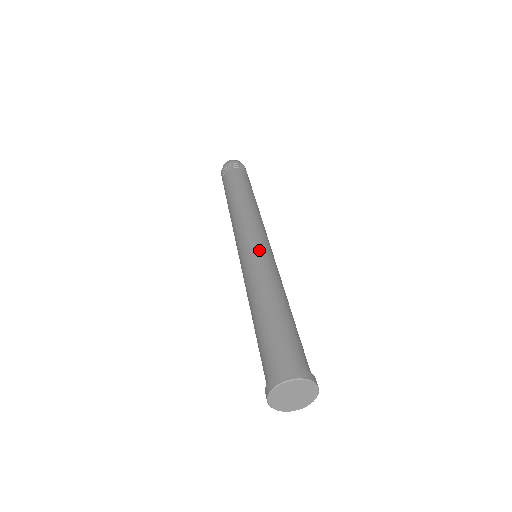
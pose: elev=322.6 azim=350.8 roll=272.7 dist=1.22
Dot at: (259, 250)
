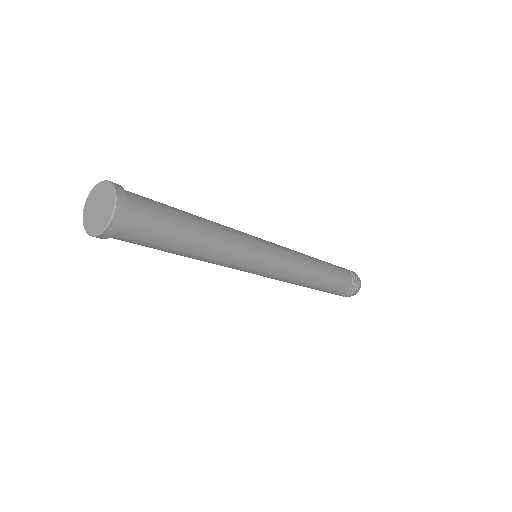
Dot at: (256, 237)
